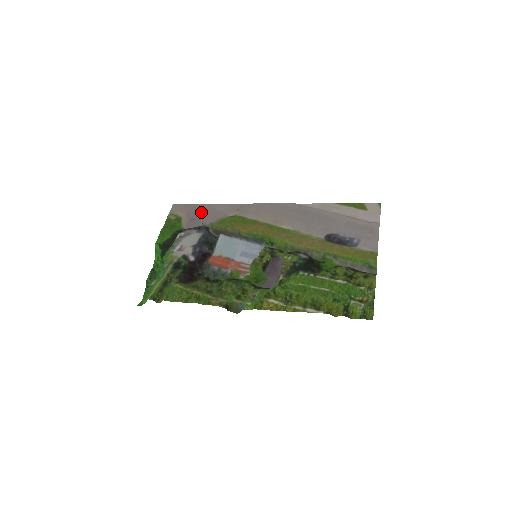
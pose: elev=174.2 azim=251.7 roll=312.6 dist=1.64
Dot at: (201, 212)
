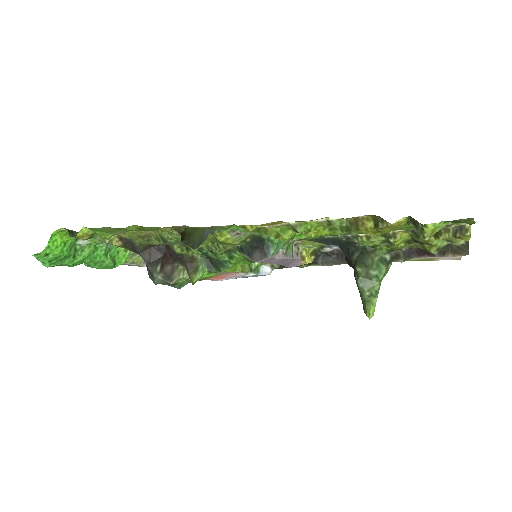
Dot at: occluded
